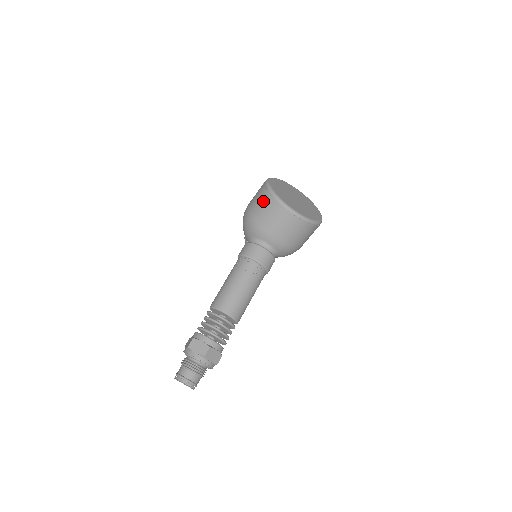
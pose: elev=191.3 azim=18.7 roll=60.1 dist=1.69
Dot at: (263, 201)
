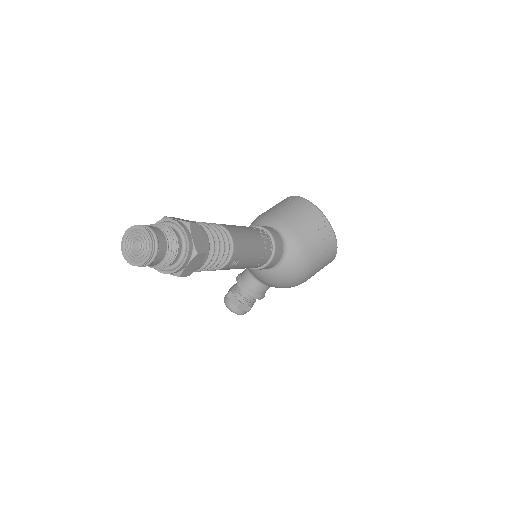
Dot at: (281, 202)
